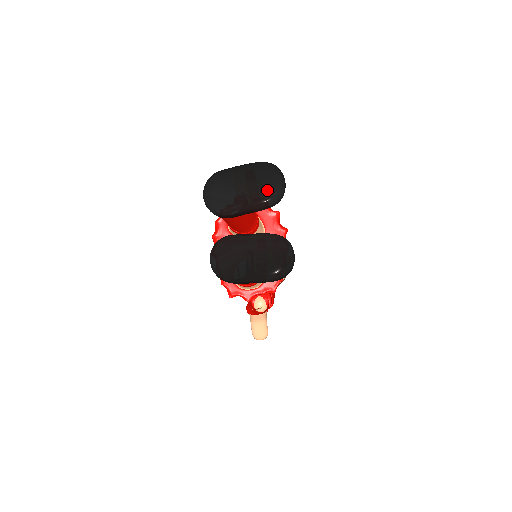
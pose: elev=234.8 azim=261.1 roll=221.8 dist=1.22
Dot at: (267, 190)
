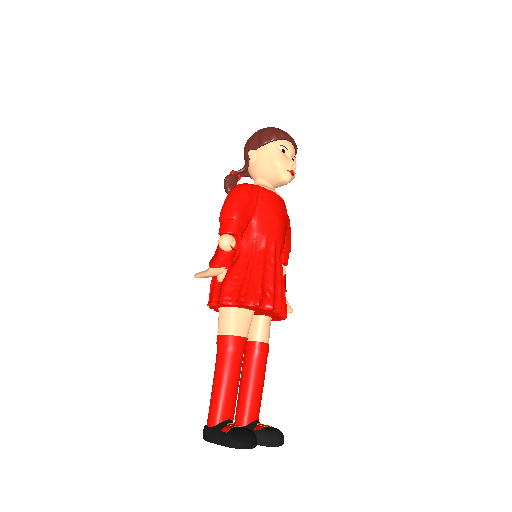
Dot at: occluded
